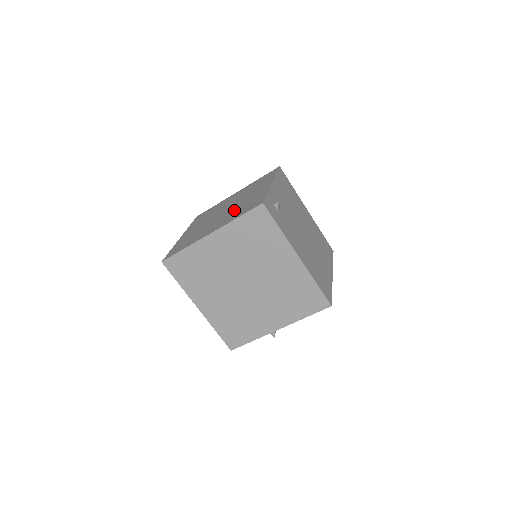
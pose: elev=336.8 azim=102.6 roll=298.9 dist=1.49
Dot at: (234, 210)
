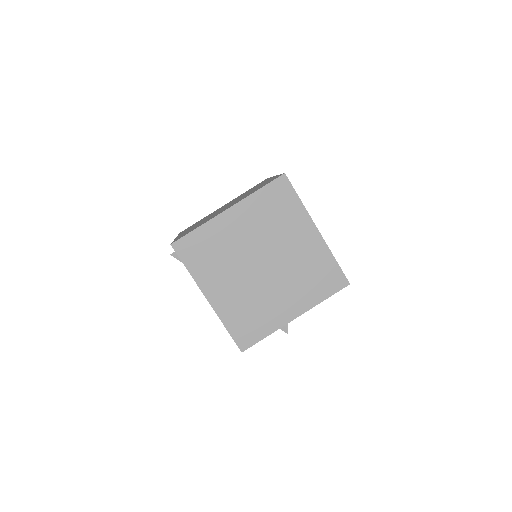
Dot at: (243, 196)
